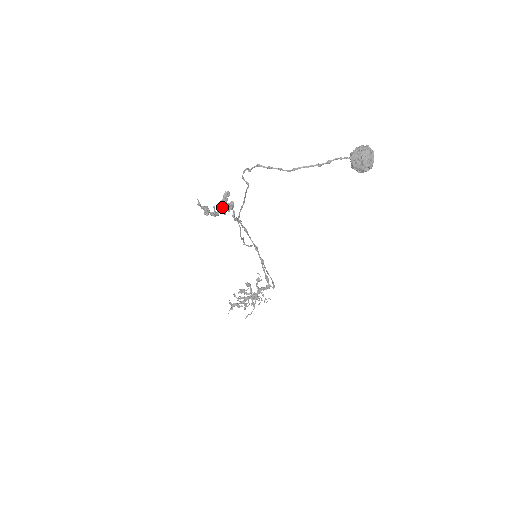
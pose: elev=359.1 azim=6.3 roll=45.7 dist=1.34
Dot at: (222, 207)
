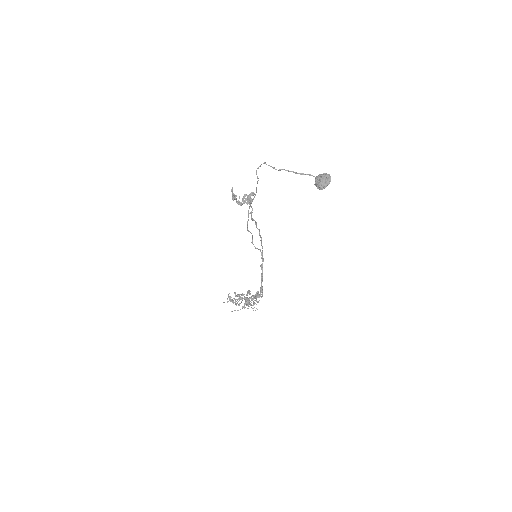
Dot at: (243, 197)
